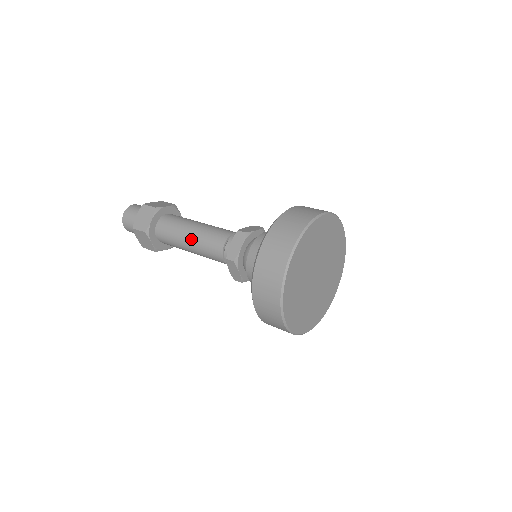
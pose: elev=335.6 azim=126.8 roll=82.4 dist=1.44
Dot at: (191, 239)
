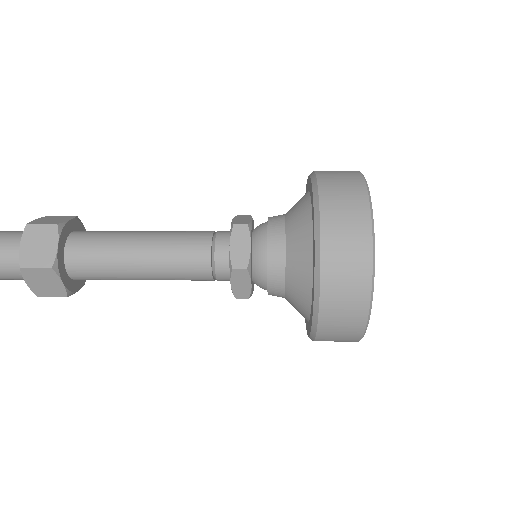
Dot at: (149, 234)
